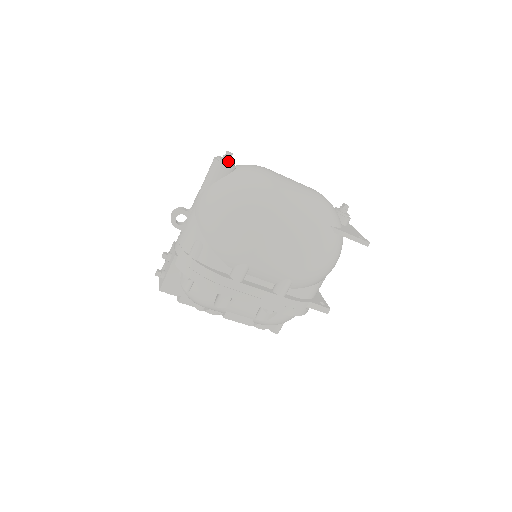
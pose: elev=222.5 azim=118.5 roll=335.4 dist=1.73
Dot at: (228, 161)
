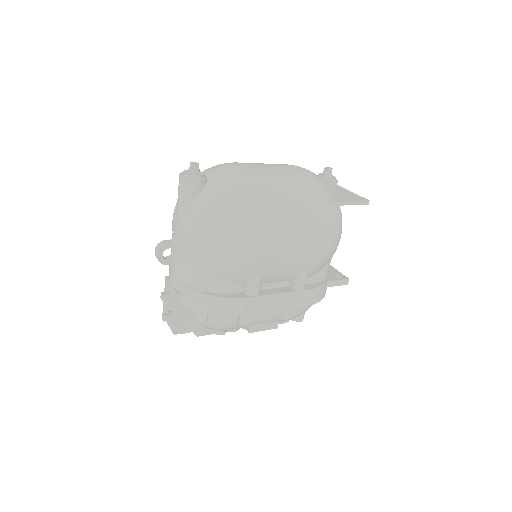
Dot at: (197, 173)
